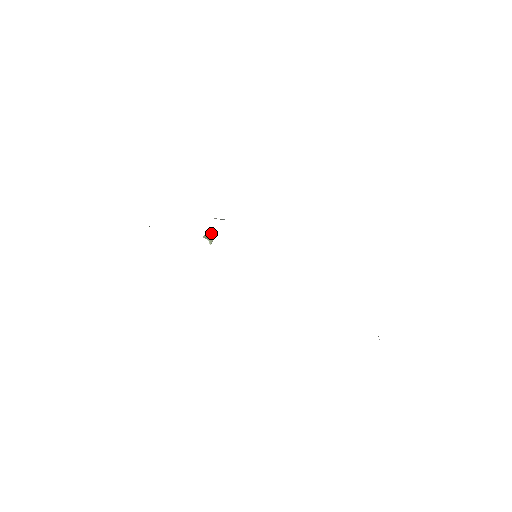
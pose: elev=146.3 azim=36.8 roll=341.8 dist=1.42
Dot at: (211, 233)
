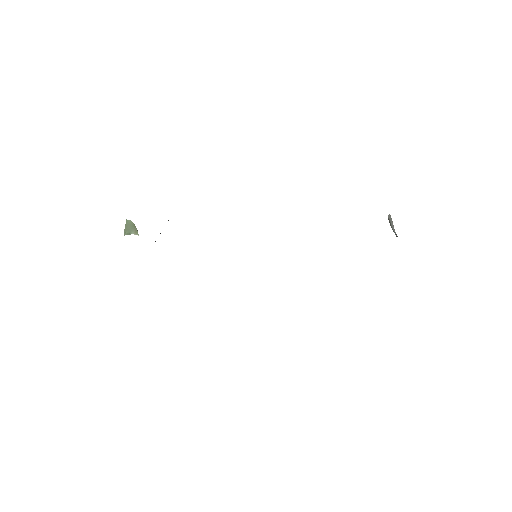
Dot at: (127, 224)
